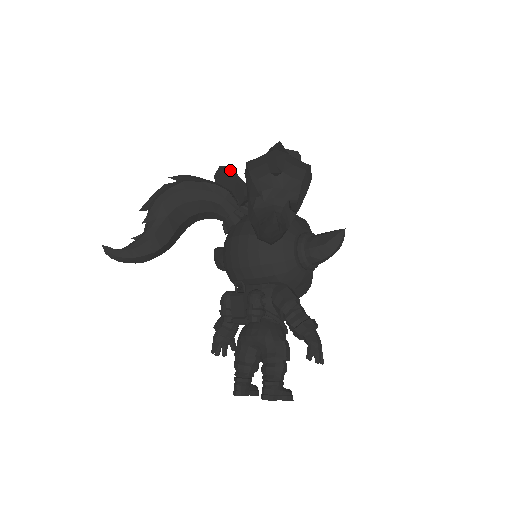
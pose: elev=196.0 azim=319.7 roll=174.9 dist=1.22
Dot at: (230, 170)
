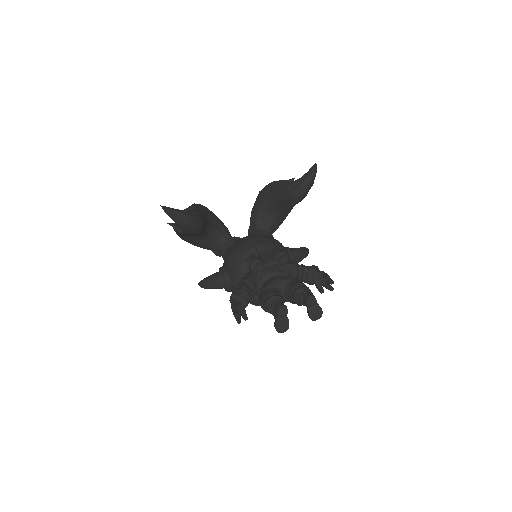
Dot at: occluded
